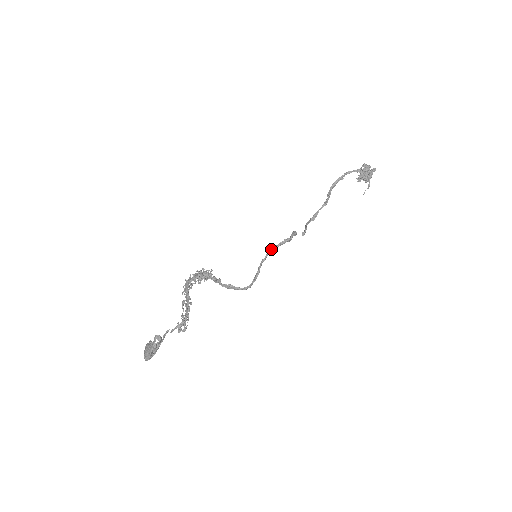
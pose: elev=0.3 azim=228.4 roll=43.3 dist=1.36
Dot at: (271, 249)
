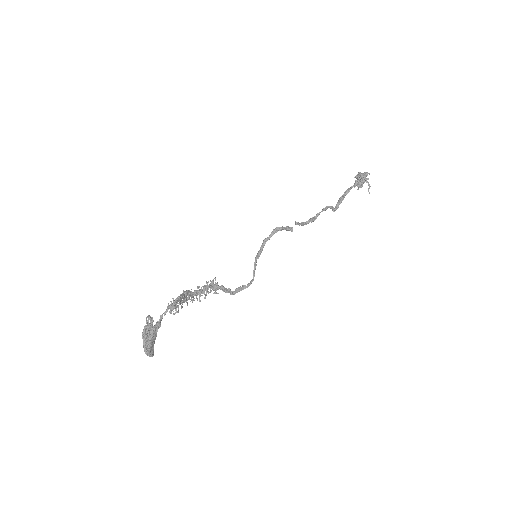
Dot at: (263, 241)
